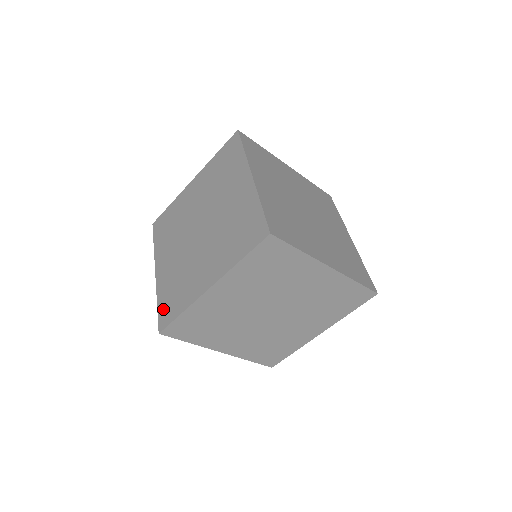
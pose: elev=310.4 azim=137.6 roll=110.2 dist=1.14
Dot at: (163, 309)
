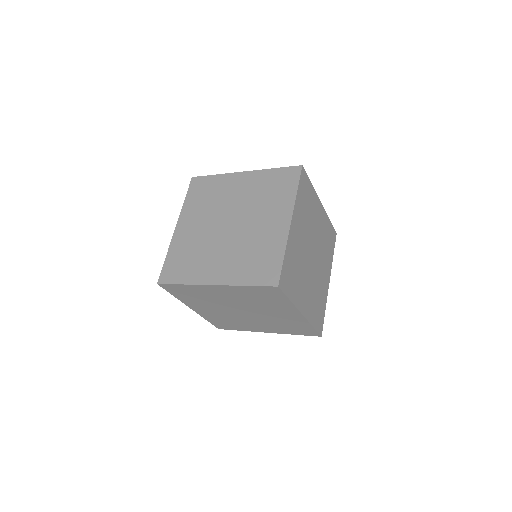
Dot at: (260, 277)
